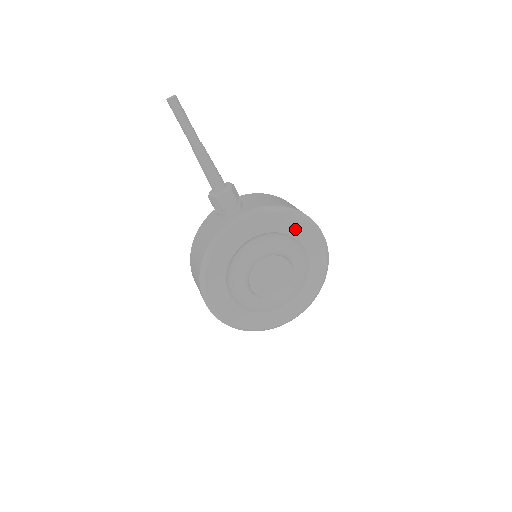
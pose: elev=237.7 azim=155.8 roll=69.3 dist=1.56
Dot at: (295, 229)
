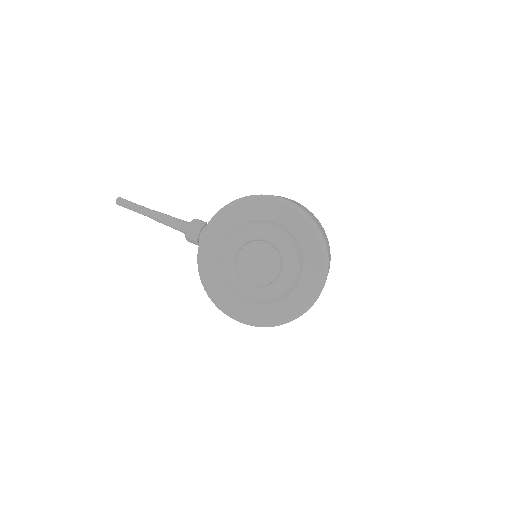
Dot at: (249, 213)
